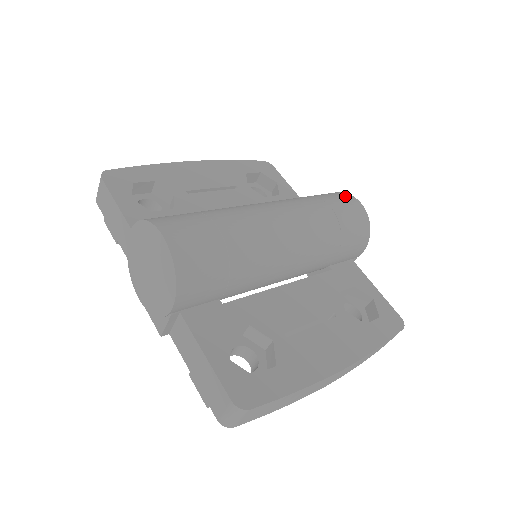
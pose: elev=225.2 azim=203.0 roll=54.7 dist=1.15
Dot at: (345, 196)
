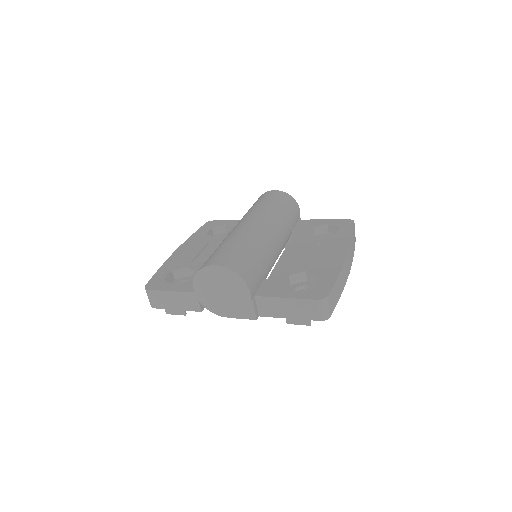
Dot at: (265, 194)
